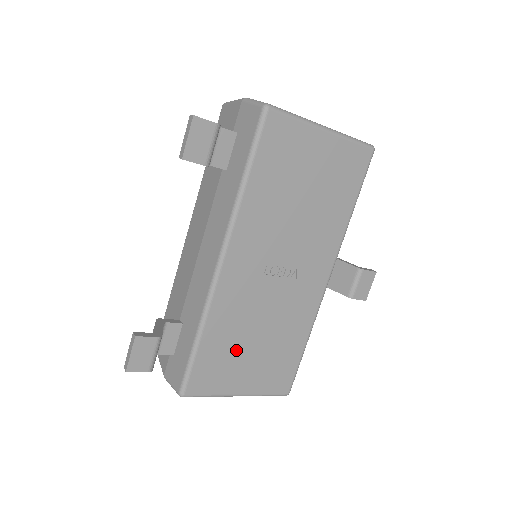
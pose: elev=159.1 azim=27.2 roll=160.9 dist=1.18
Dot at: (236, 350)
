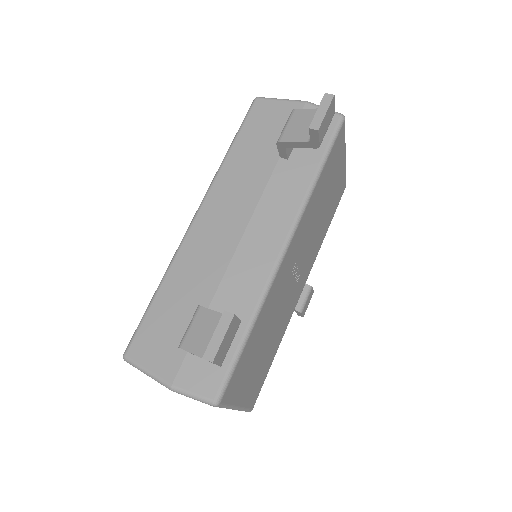
Dot at: (256, 351)
